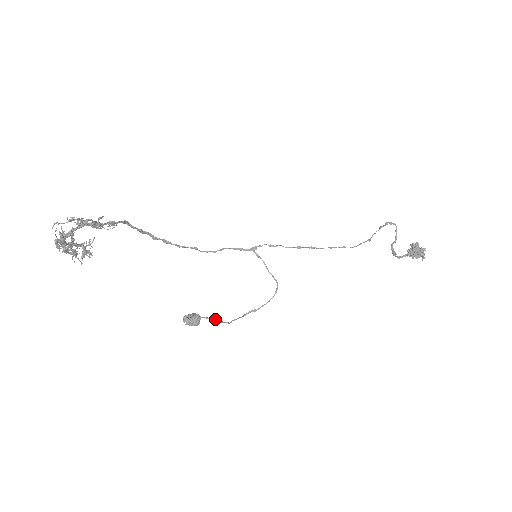
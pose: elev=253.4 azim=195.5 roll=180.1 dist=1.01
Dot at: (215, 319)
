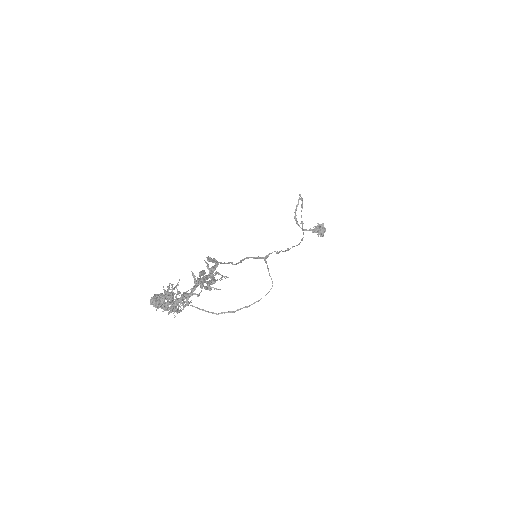
Dot at: occluded
